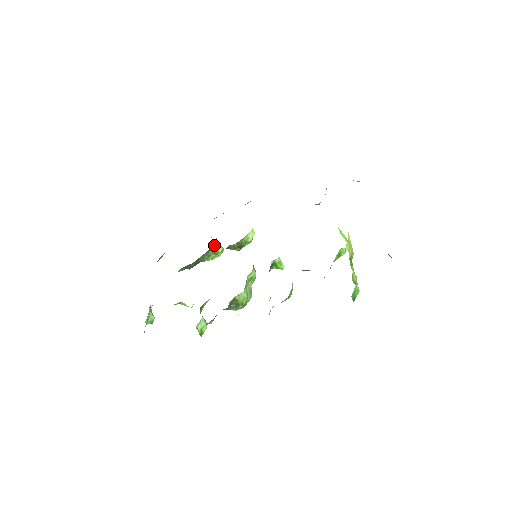
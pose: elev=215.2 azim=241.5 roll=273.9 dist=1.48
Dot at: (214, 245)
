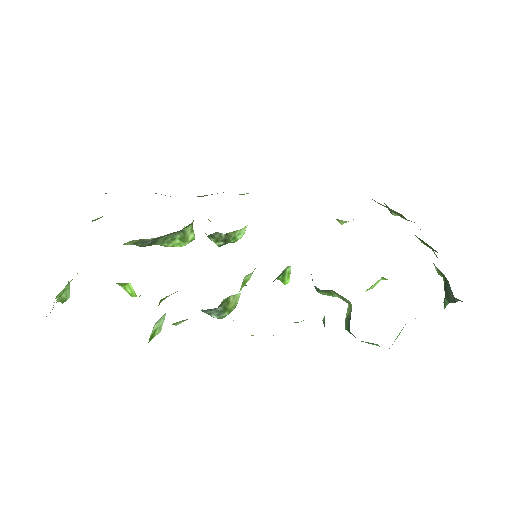
Dot at: (188, 227)
